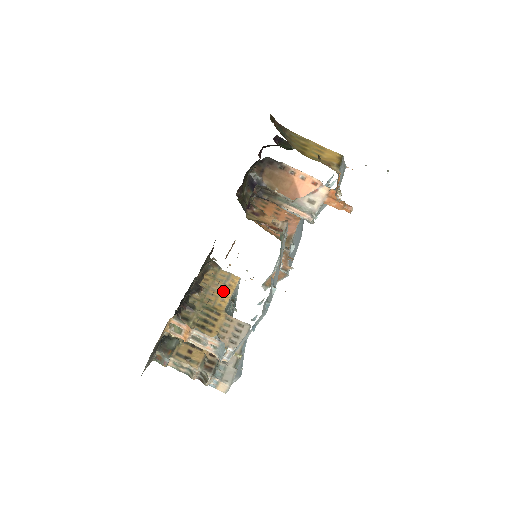
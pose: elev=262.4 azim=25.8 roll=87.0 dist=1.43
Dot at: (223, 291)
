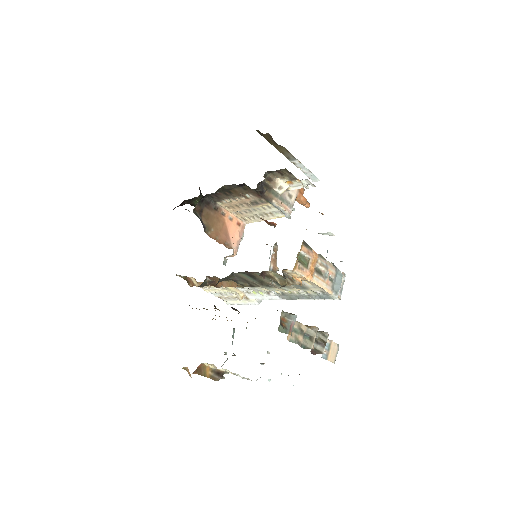
Dot at: occluded
